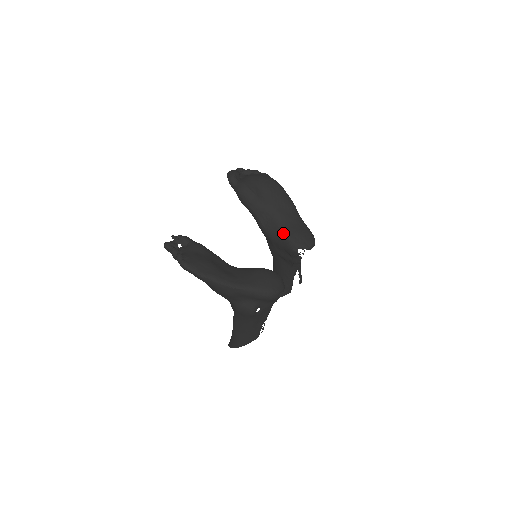
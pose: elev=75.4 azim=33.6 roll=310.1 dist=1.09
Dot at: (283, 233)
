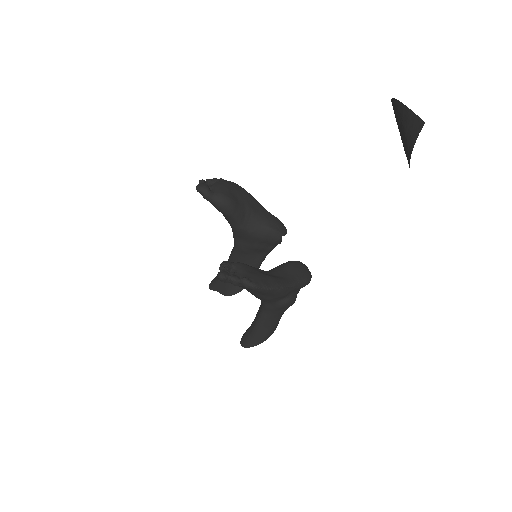
Dot at: (266, 227)
